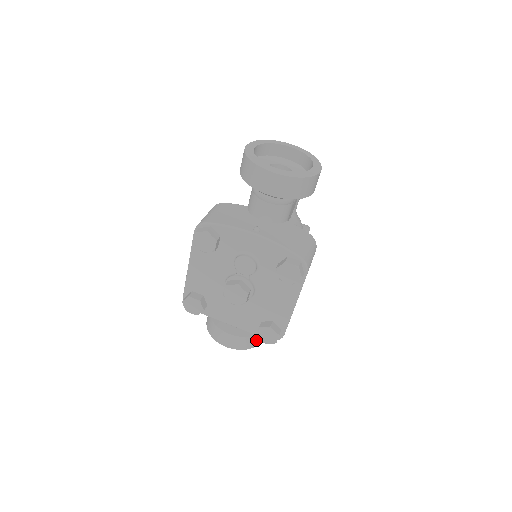
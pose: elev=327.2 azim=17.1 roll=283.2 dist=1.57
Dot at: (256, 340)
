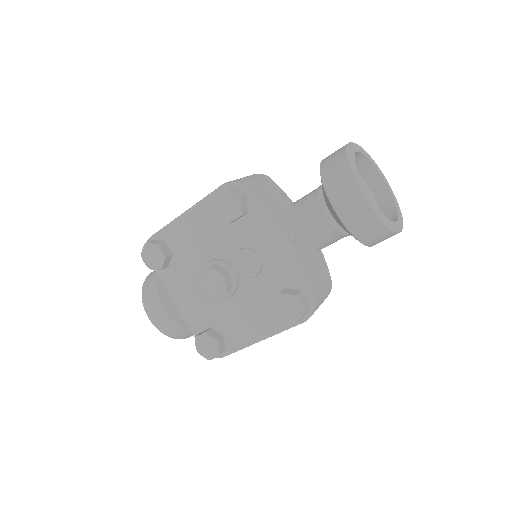
Dot at: (184, 334)
